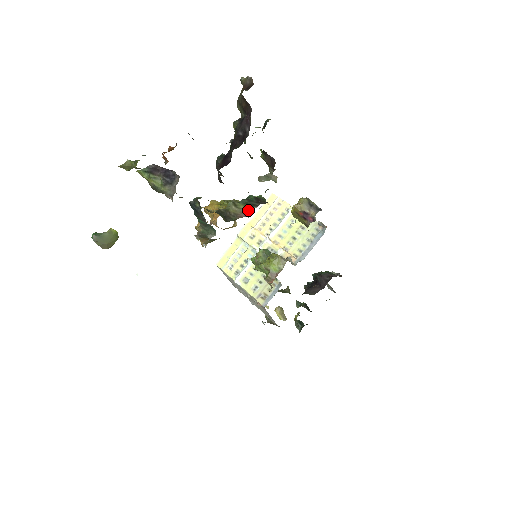
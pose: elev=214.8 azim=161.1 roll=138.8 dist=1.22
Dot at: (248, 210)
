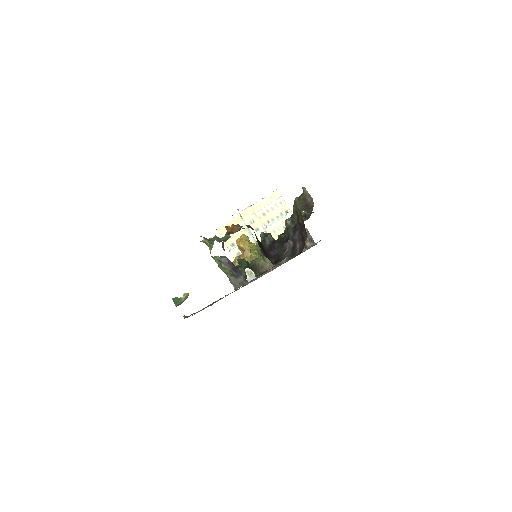
Dot at: (272, 265)
